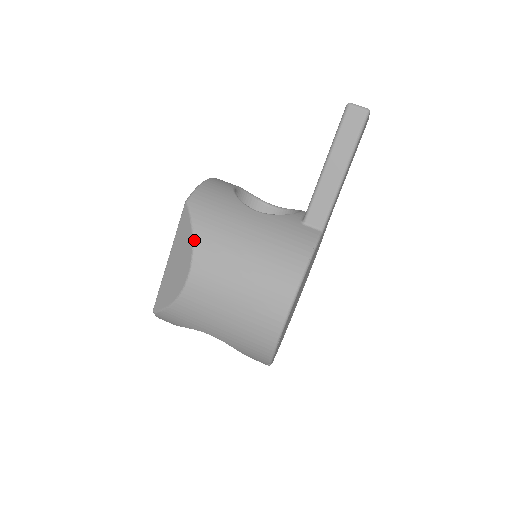
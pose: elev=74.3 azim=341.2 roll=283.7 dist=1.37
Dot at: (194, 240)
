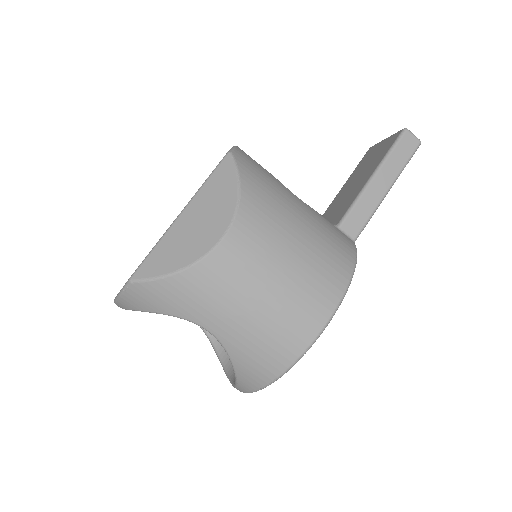
Dot at: (241, 196)
